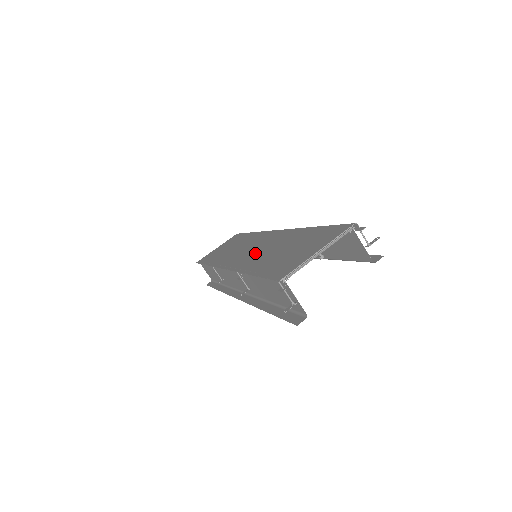
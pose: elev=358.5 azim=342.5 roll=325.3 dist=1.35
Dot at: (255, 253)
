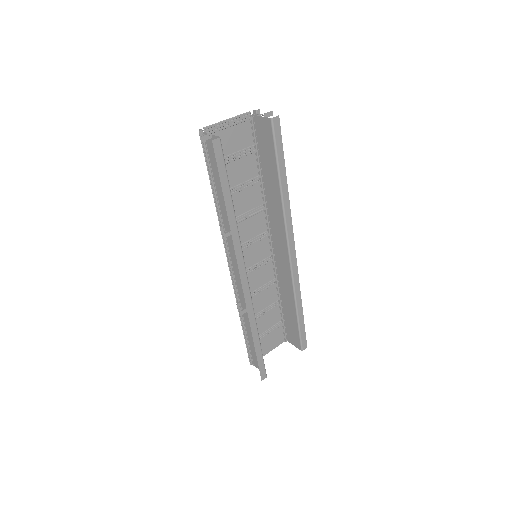
Dot at: (242, 233)
